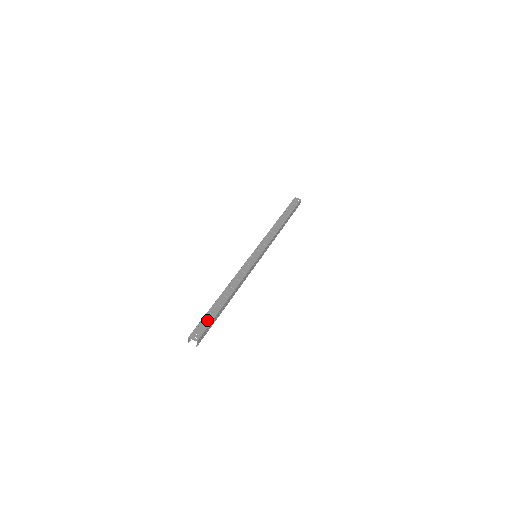
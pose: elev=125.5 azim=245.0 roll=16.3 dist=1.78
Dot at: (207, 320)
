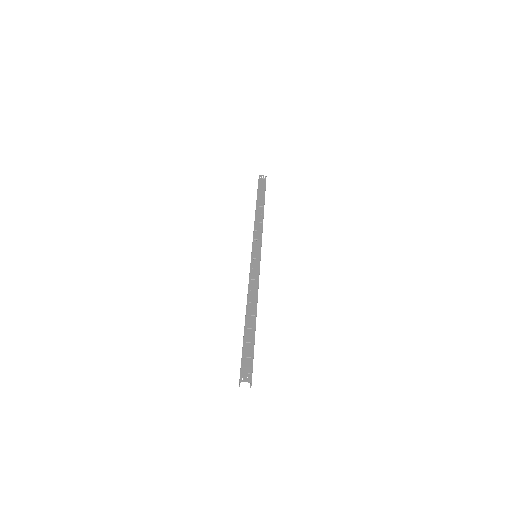
Dot at: (248, 352)
